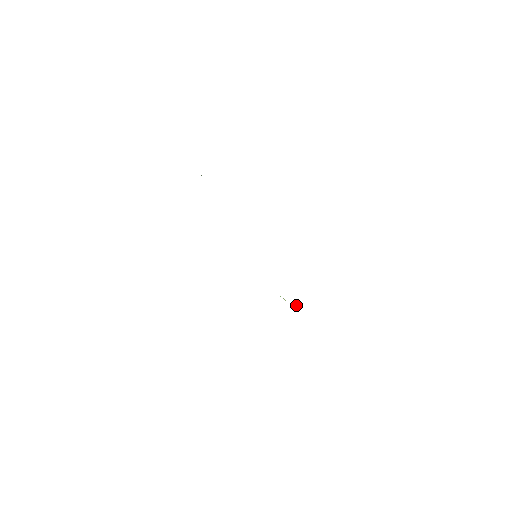
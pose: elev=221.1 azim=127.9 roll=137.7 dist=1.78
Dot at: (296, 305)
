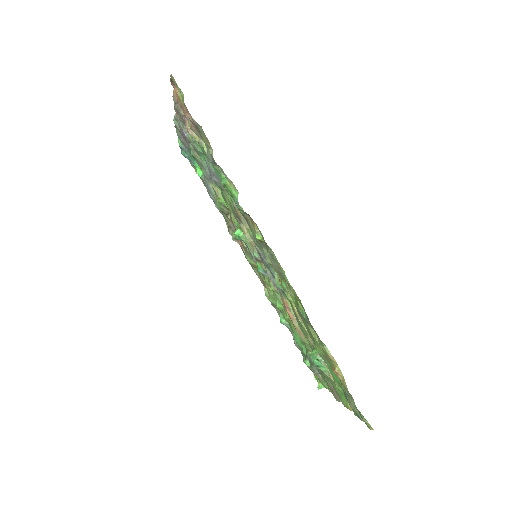
Dot at: occluded
